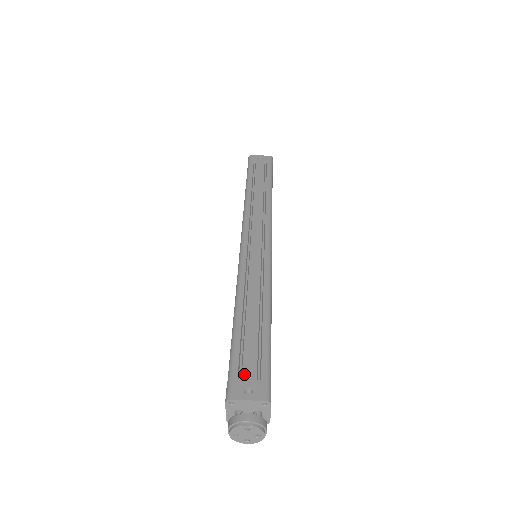
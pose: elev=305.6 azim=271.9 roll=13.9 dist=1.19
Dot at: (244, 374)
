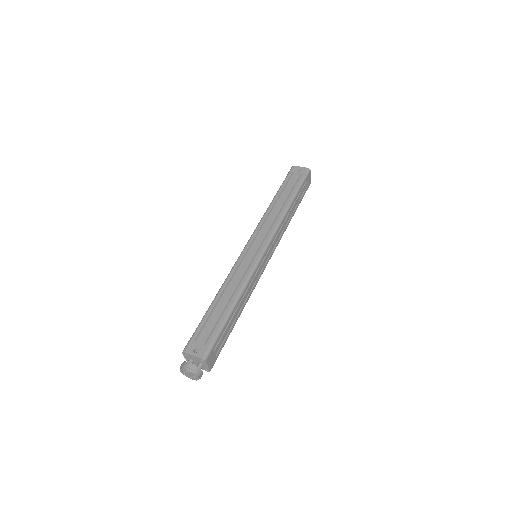
Dot at: (199, 339)
